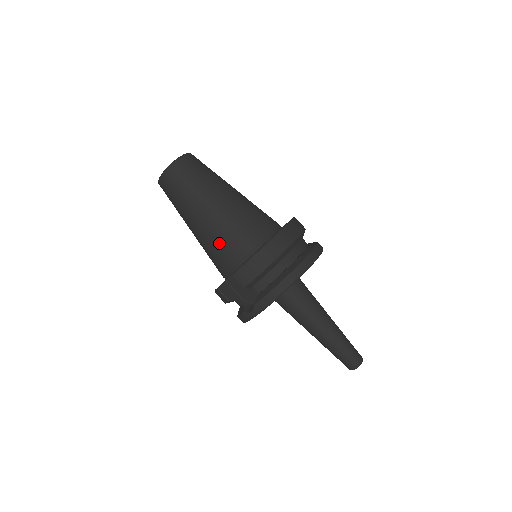
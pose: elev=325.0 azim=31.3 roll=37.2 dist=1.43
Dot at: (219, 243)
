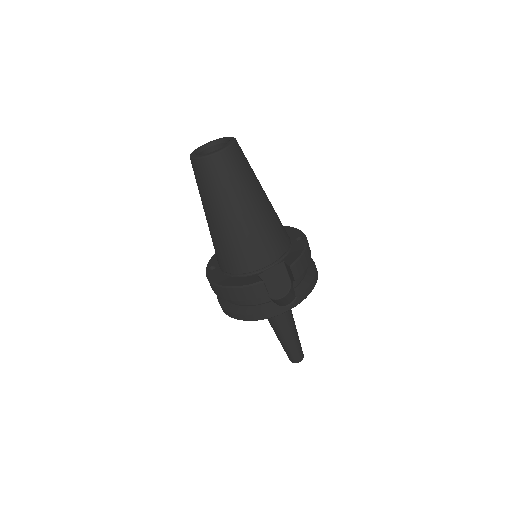
Dot at: (268, 235)
